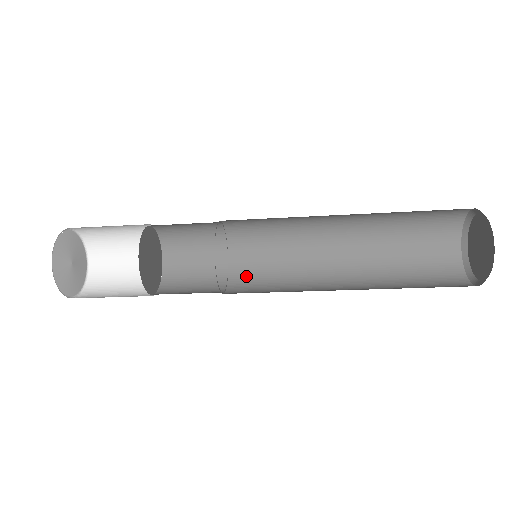
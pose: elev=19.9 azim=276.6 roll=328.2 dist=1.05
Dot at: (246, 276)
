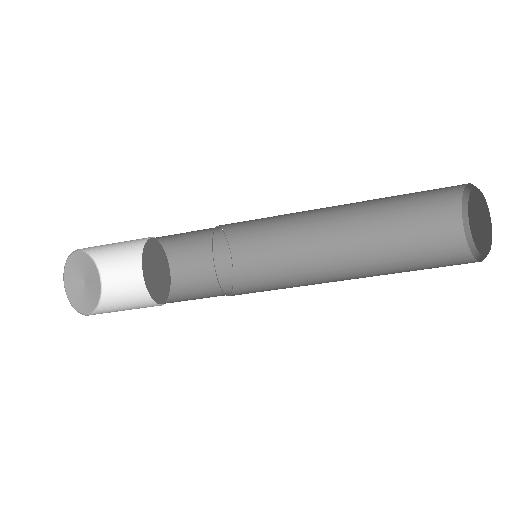
Dot at: (250, 288)
